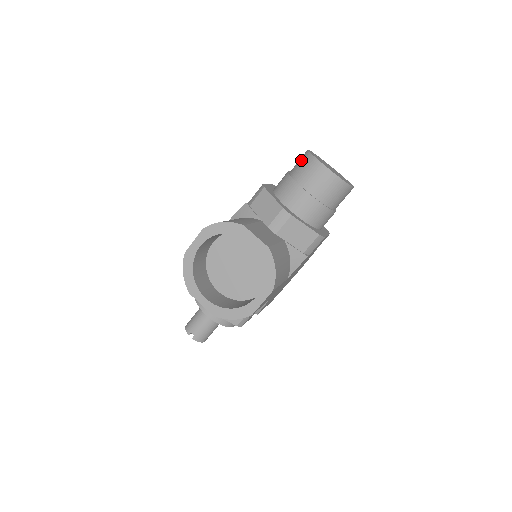
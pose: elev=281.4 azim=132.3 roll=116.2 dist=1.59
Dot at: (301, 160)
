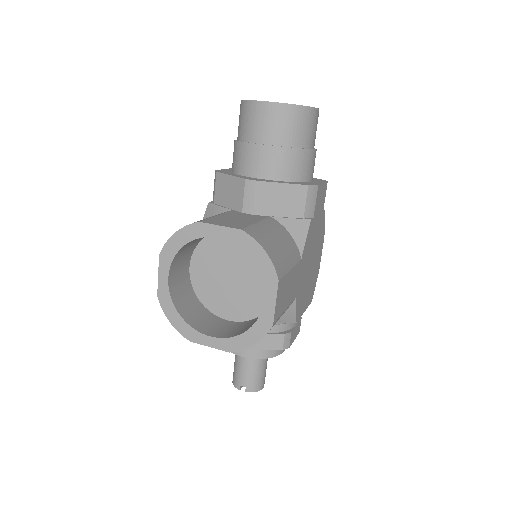
Dot at: (239, 116)
